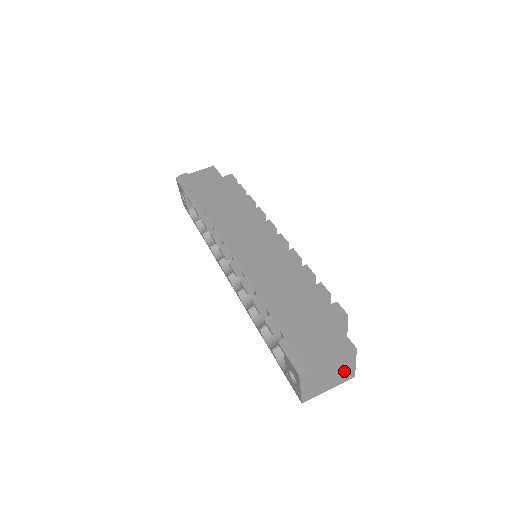
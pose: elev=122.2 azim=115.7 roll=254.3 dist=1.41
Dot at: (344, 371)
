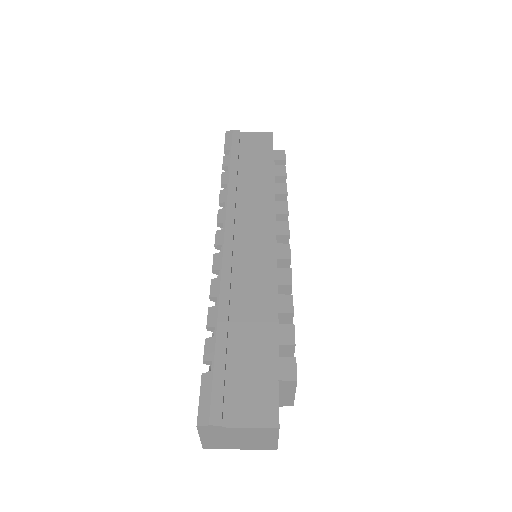
Dot at: (261, 441)
